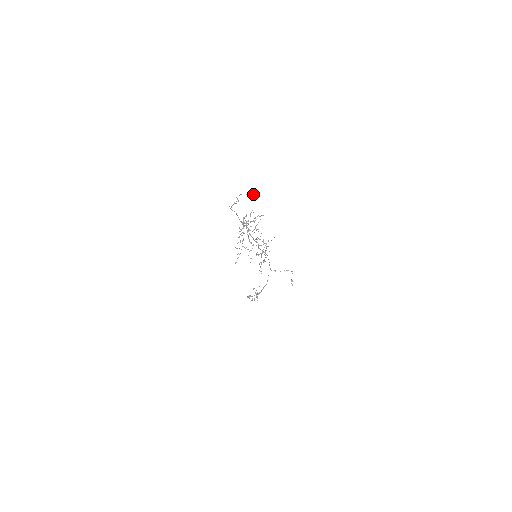
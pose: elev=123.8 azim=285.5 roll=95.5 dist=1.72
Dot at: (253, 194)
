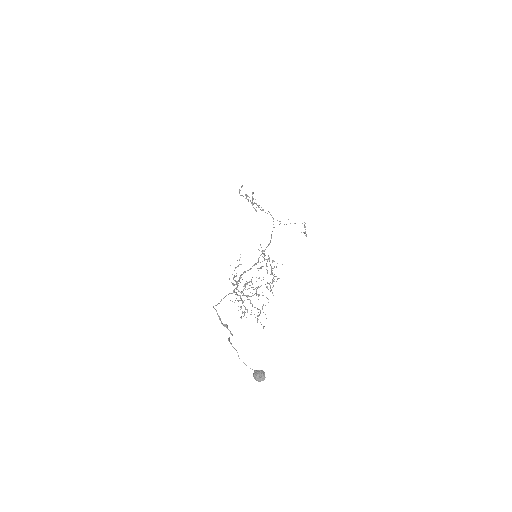
Dot at: occluded
